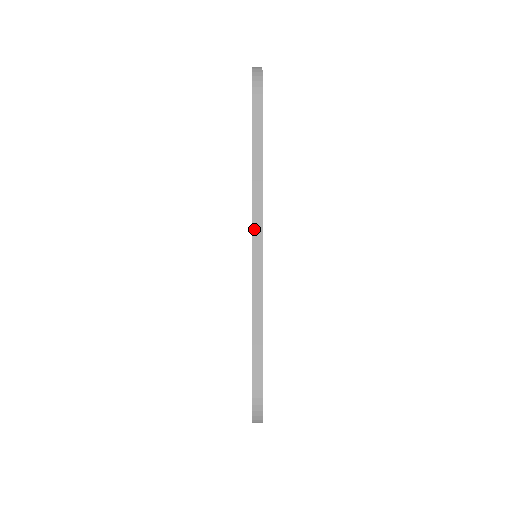
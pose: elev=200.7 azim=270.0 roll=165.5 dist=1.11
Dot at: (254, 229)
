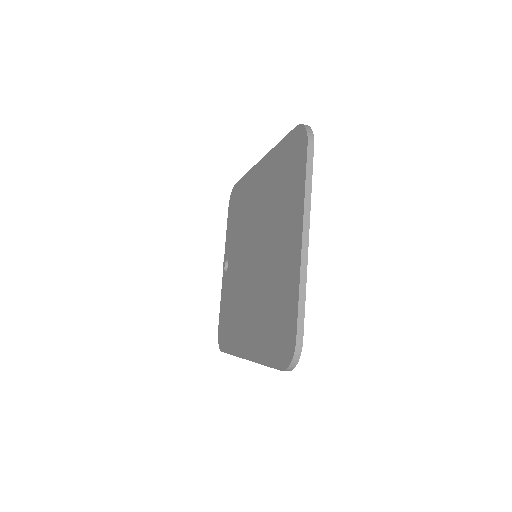
Dot at: (304, 236)
